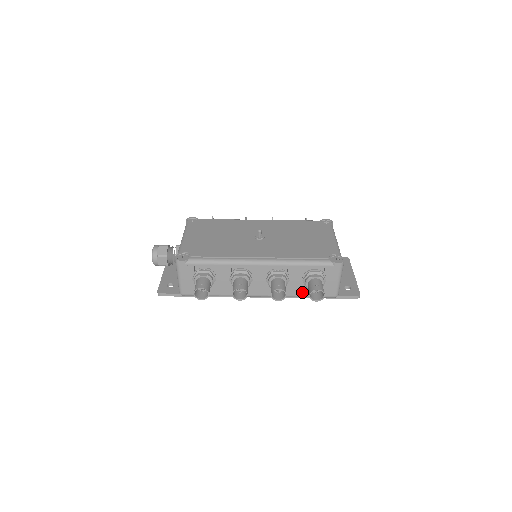
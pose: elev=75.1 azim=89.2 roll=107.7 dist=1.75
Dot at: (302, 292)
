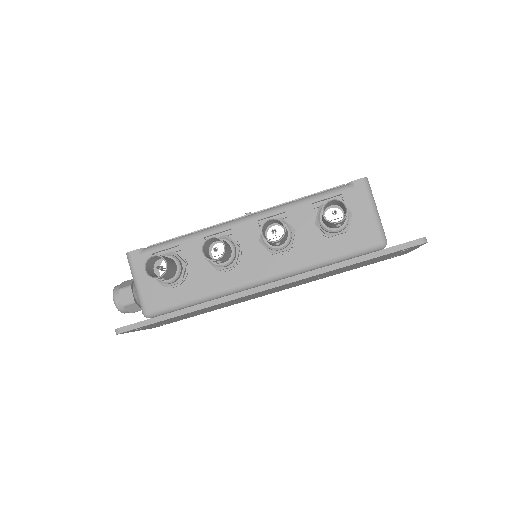
Dot at: (325, 251)
